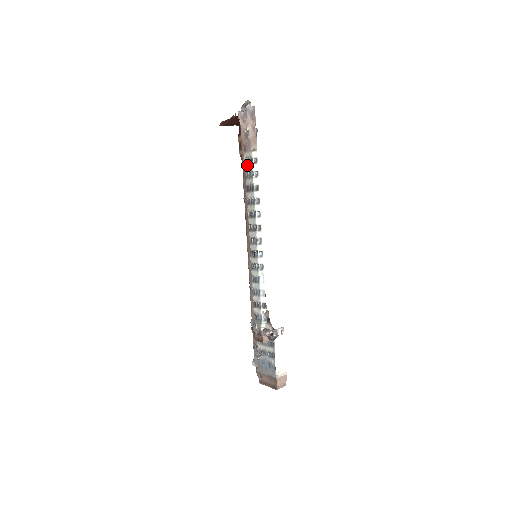
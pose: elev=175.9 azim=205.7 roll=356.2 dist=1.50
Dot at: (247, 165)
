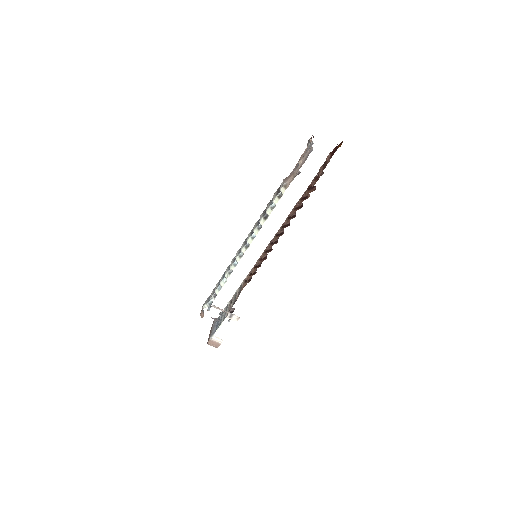
Dot at: (277, 191)
